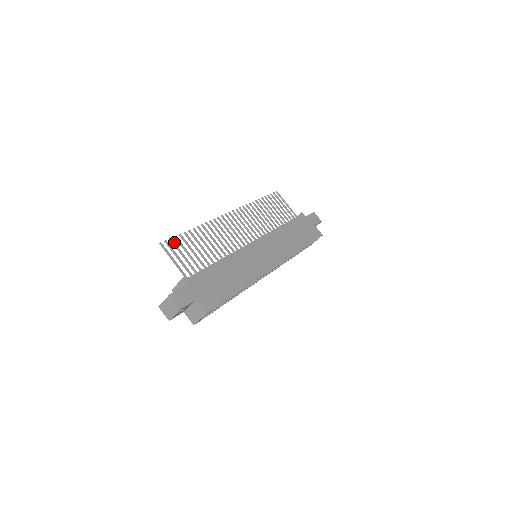
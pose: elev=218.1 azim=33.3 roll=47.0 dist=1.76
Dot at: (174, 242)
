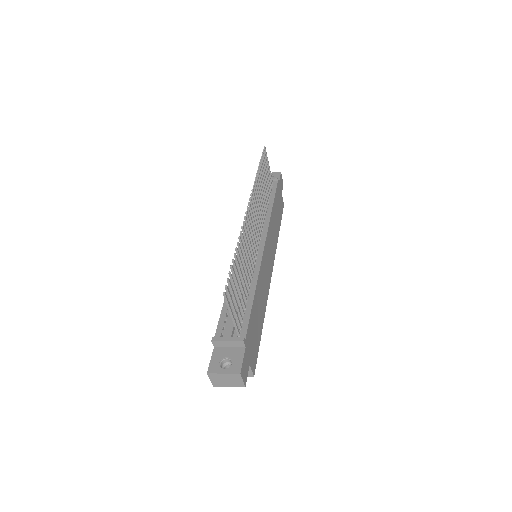
Dot at: occluded
